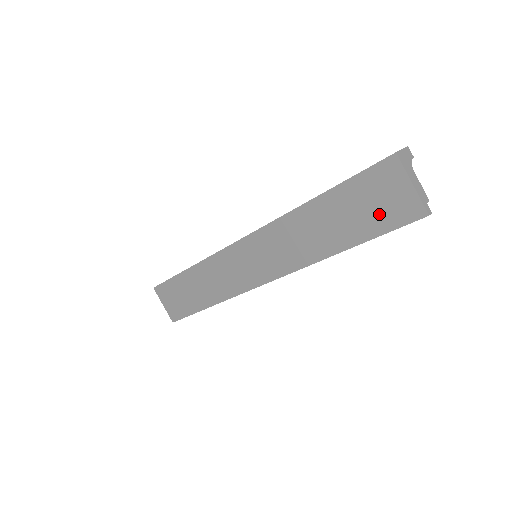
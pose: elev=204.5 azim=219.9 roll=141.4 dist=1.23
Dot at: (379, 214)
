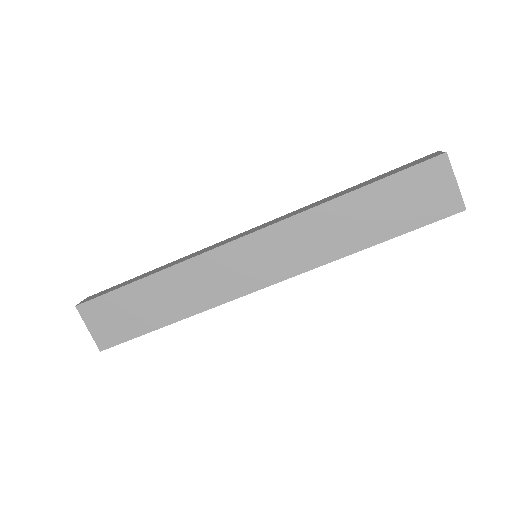
Dot at: (420, 208)
